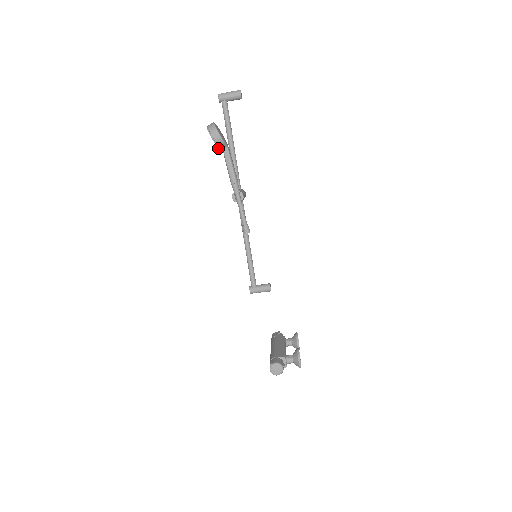
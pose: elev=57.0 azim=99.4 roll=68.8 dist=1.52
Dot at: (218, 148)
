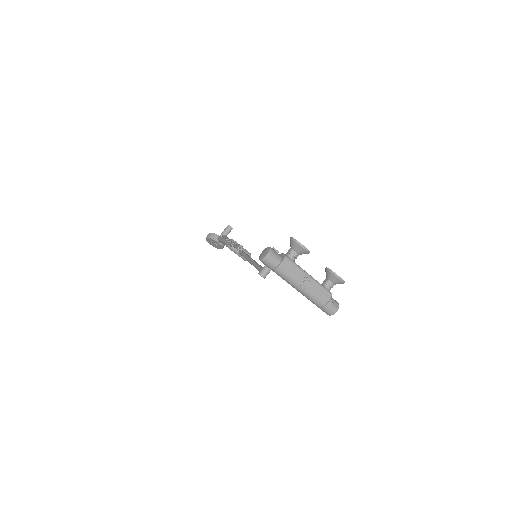
Dot at: (213, 240)
